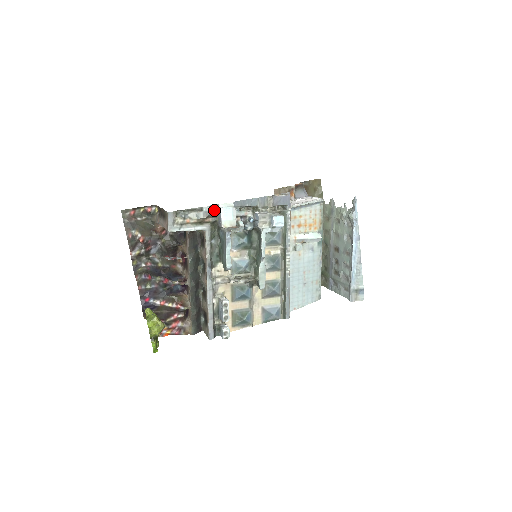
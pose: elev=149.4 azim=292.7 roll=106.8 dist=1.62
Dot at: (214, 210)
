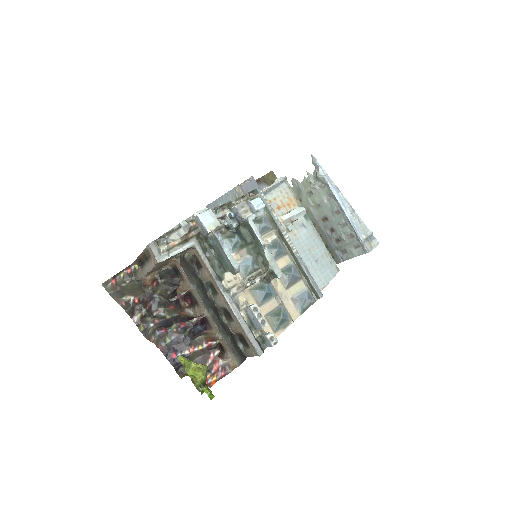
Dot at: (192, 222)
